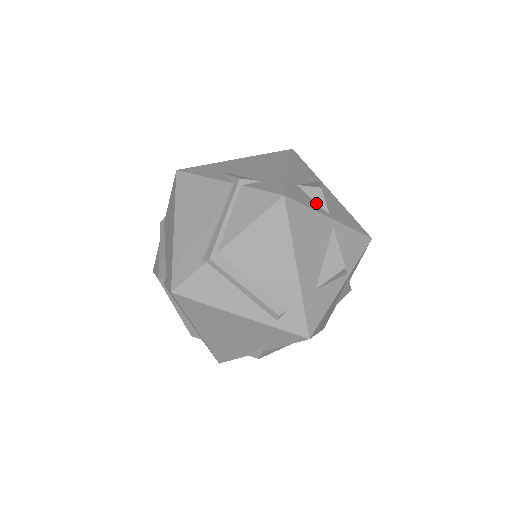
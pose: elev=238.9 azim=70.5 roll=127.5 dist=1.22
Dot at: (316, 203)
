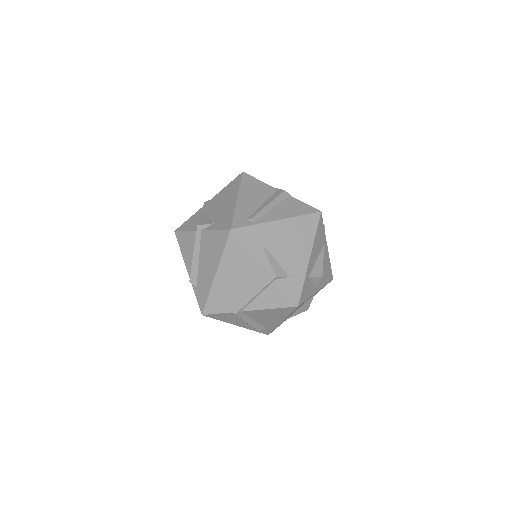
Dot at: (314, 285)
